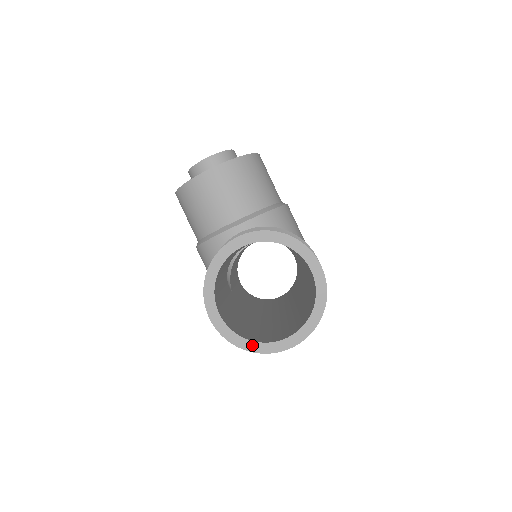
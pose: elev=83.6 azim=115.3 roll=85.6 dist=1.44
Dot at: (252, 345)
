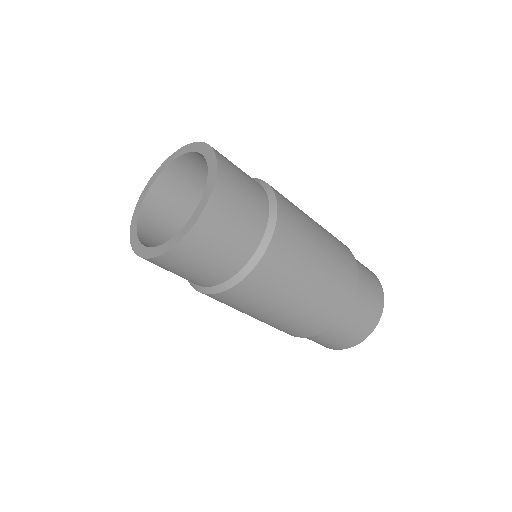
Dot at: (174, 240)
